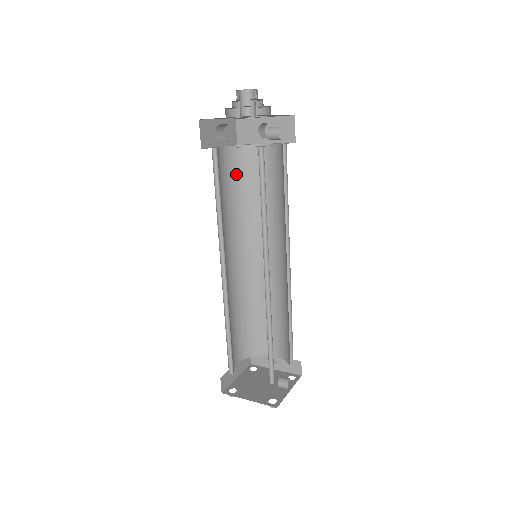
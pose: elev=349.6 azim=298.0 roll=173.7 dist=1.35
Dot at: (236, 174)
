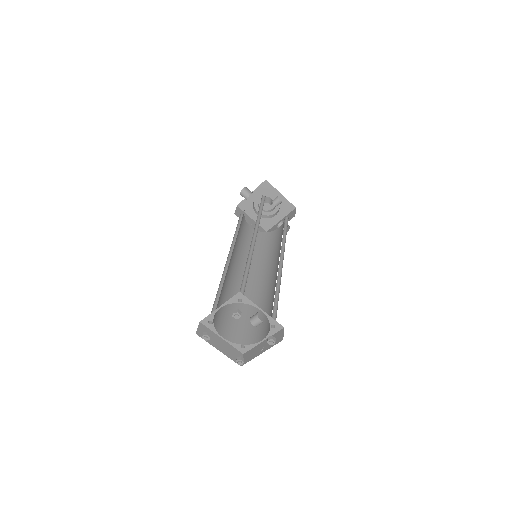
Dot at: (258, 242)
